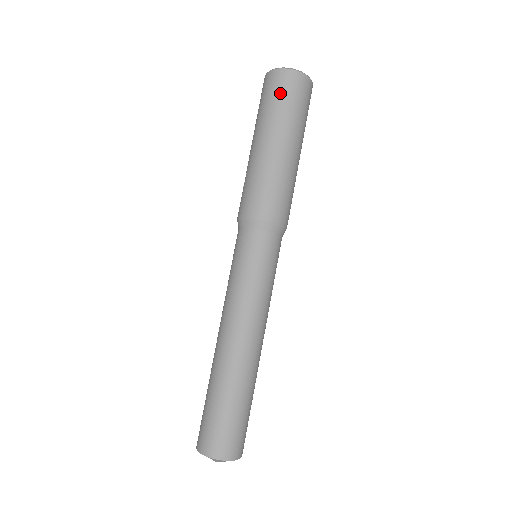
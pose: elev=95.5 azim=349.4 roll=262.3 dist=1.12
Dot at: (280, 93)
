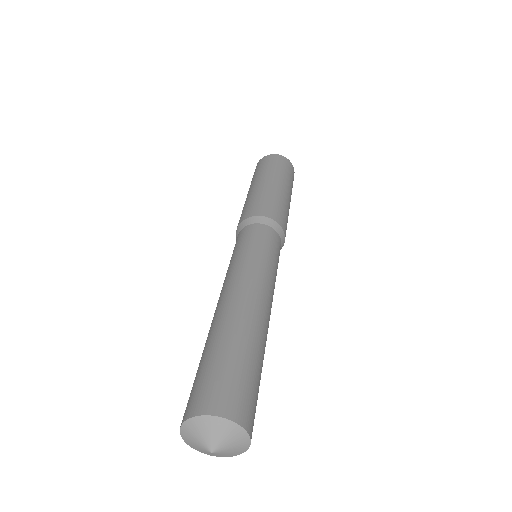
Dot at: (267, 163)
